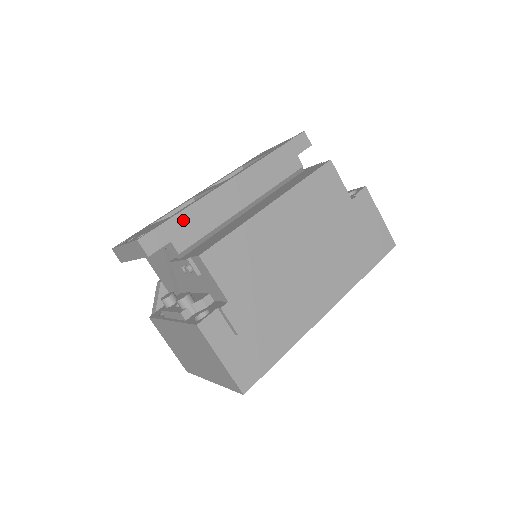
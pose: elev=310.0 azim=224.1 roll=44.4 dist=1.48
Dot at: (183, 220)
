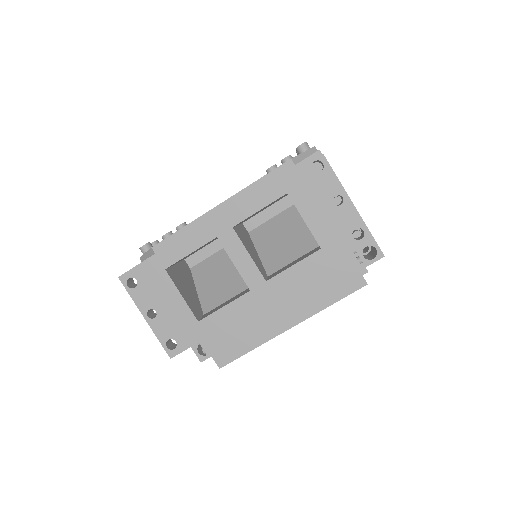
Dot at: occluded
